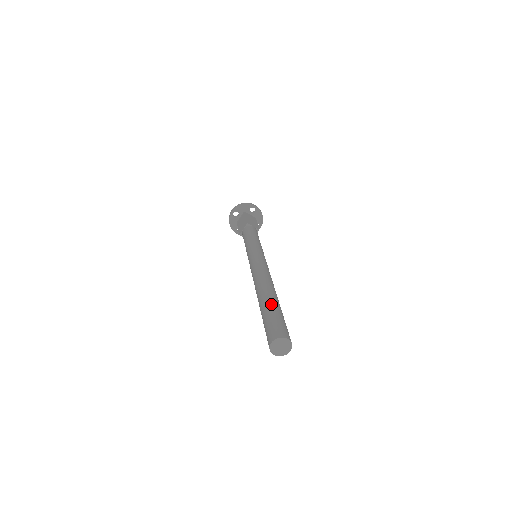
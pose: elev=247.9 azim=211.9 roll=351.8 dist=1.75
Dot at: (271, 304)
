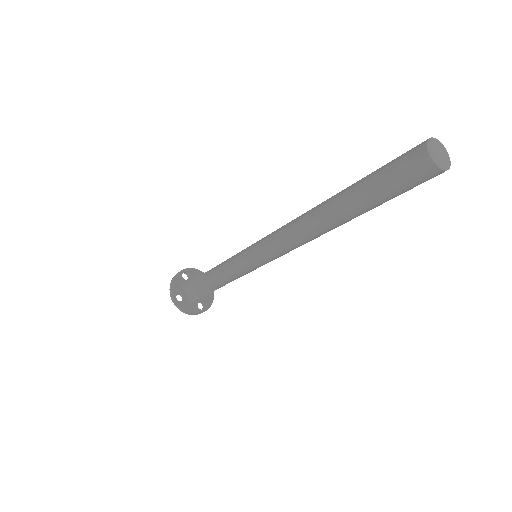
Dot at: (355, 185)
